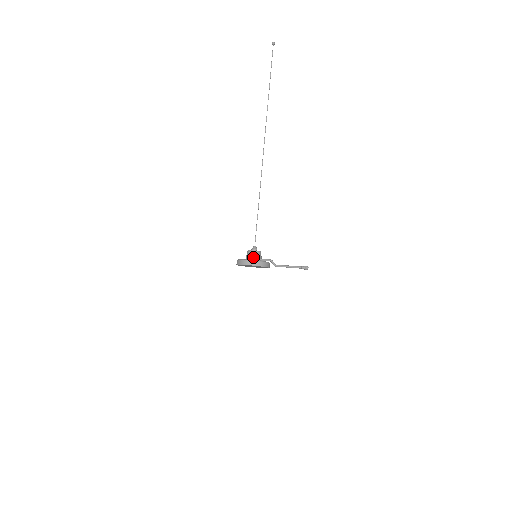
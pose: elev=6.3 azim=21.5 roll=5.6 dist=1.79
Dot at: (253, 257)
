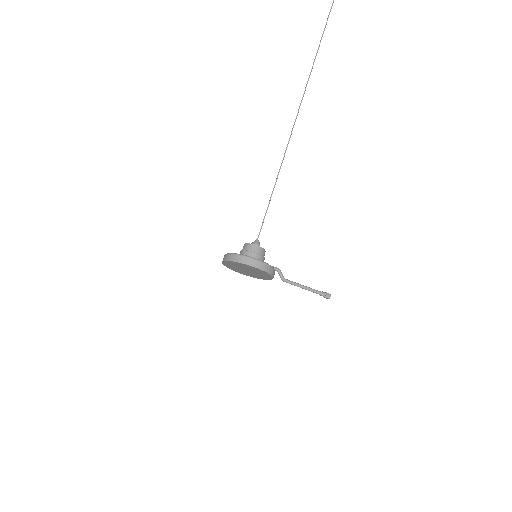
Dot at: (258, 257)
